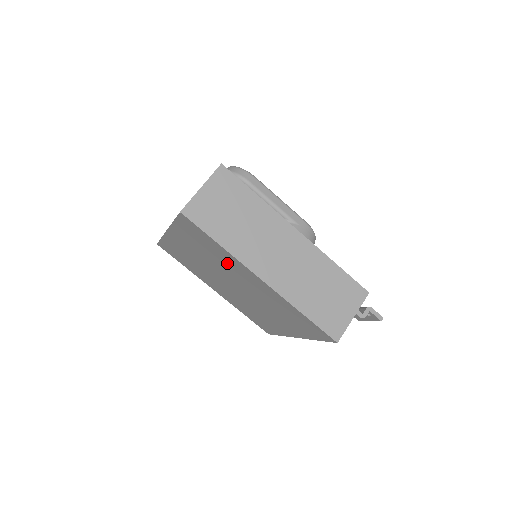
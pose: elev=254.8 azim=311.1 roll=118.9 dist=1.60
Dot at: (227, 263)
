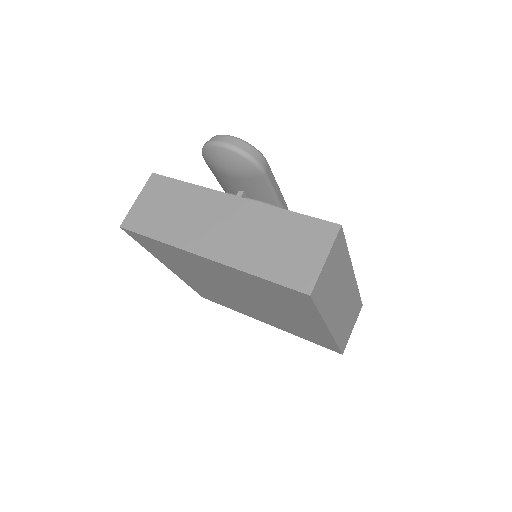
Dot at: (289, 308)
